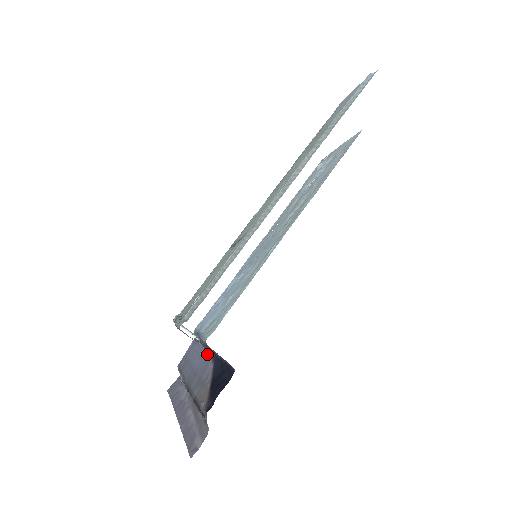
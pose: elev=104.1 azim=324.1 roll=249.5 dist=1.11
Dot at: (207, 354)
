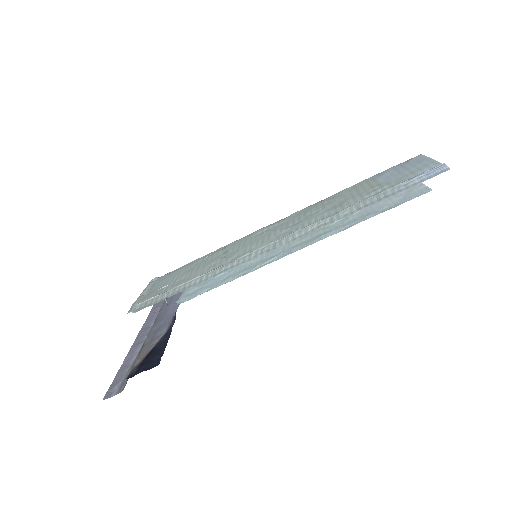
Dot at: (176, 311)
